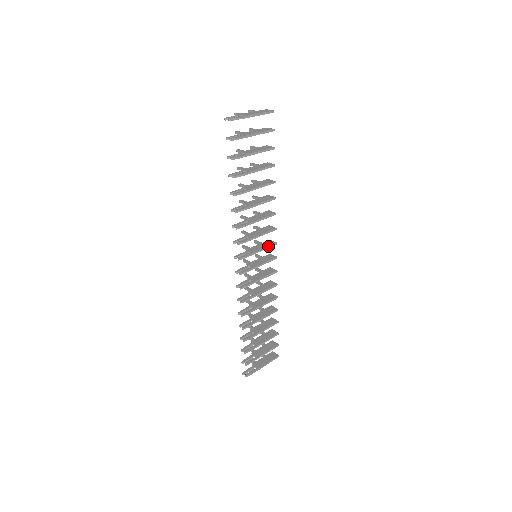
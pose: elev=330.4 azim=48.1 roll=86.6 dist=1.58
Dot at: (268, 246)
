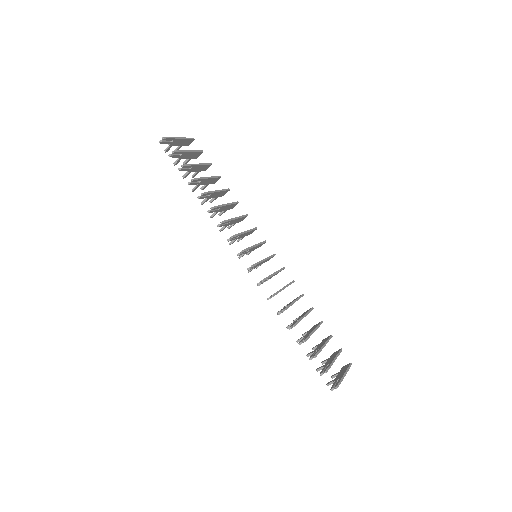
Dot at: (260, 242)
